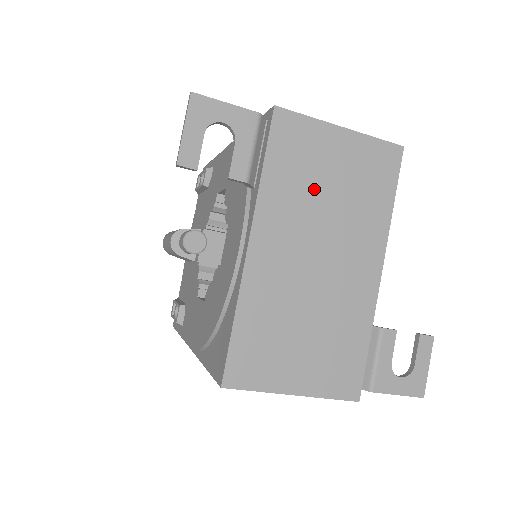
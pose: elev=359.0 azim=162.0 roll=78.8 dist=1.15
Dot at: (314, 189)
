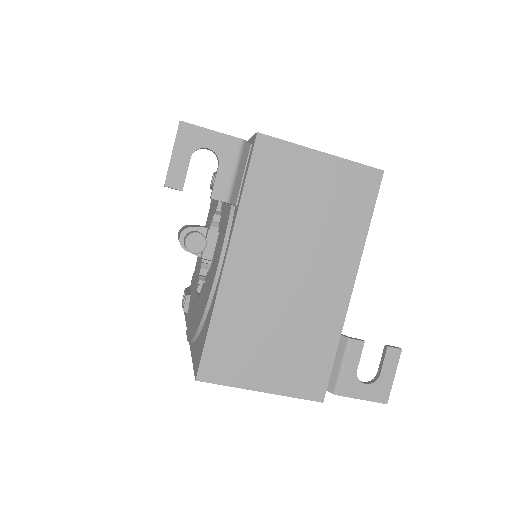
Dot at: (291, 209)
